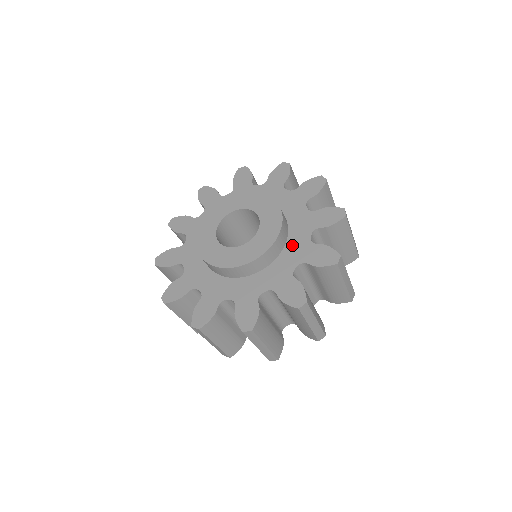
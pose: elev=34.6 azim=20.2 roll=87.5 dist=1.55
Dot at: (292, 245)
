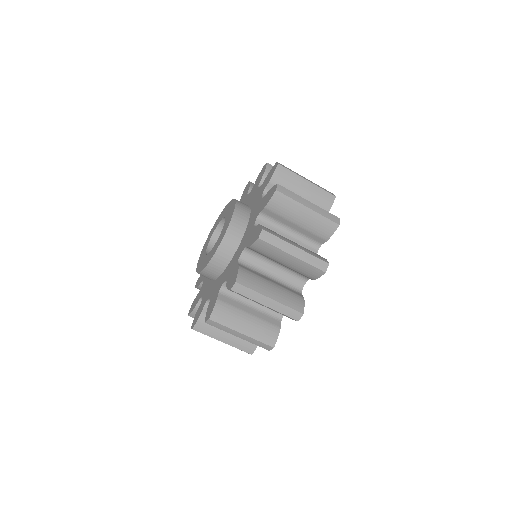
Dot at: (253, 202)
